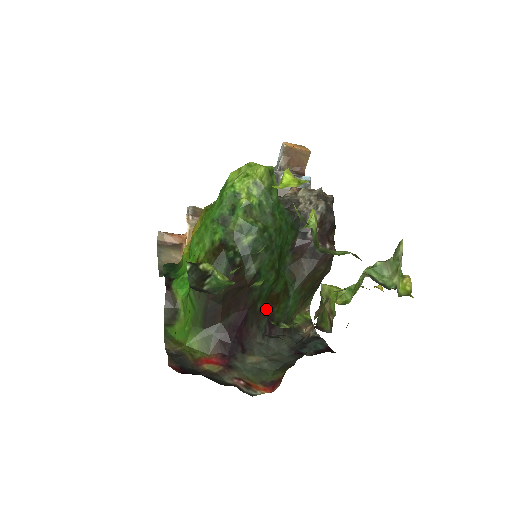
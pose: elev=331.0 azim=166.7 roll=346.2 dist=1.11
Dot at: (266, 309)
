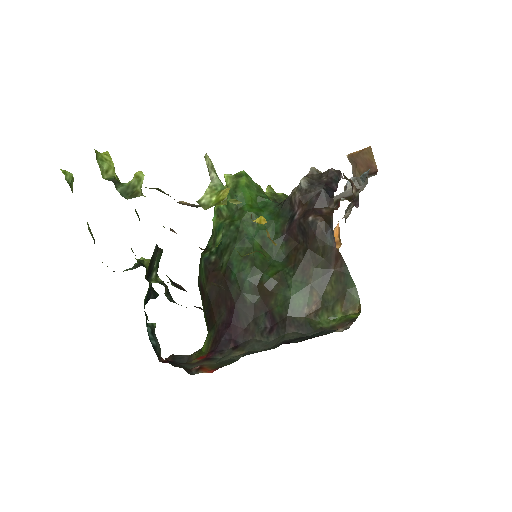
Dot at: (260, 303)
